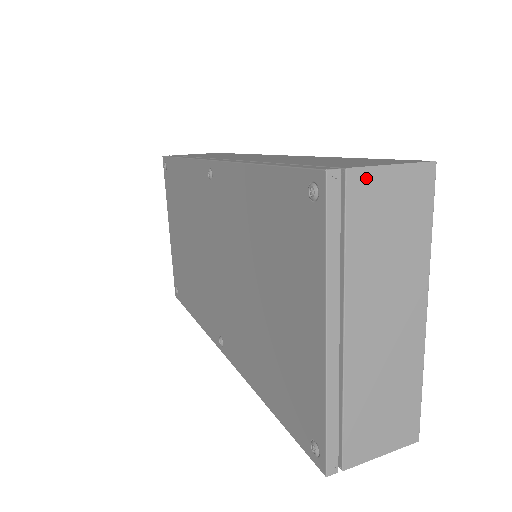
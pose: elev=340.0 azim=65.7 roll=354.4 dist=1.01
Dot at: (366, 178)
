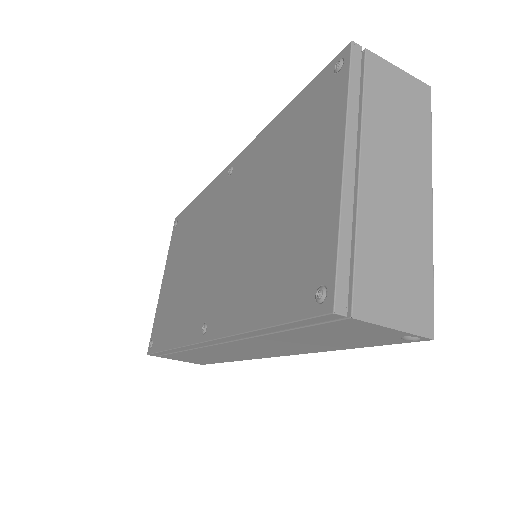
Dot at: (380, 64)
